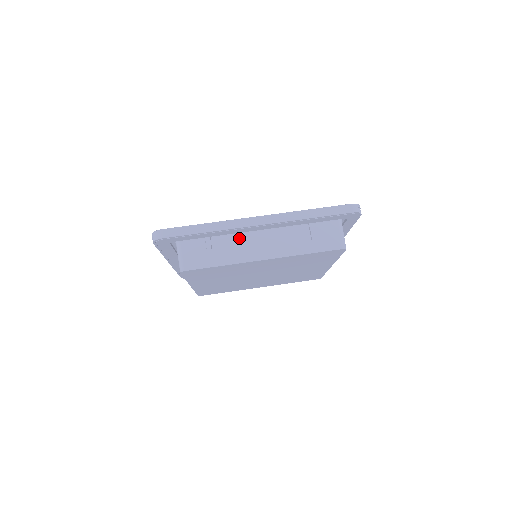
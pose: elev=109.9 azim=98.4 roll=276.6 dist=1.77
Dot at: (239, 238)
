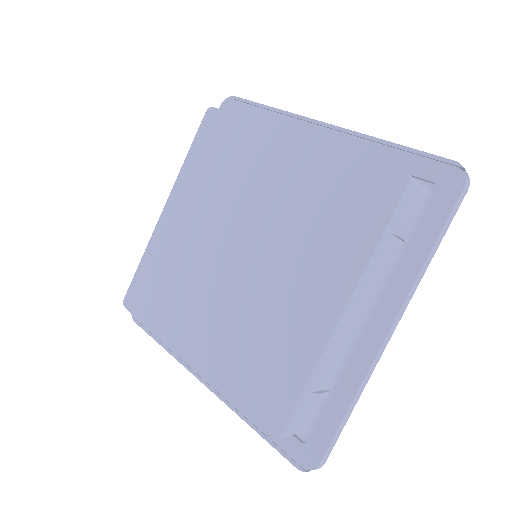
Dot at: occluded
